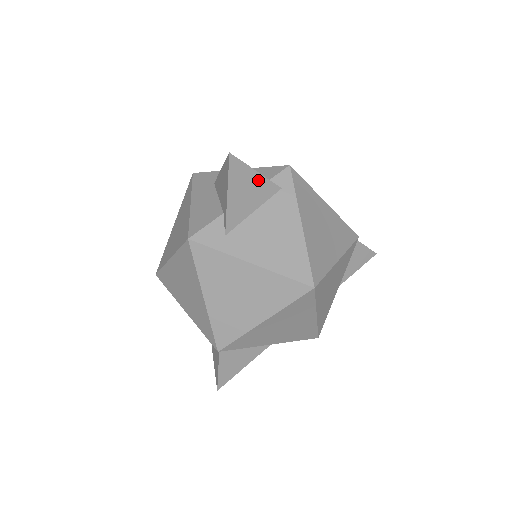
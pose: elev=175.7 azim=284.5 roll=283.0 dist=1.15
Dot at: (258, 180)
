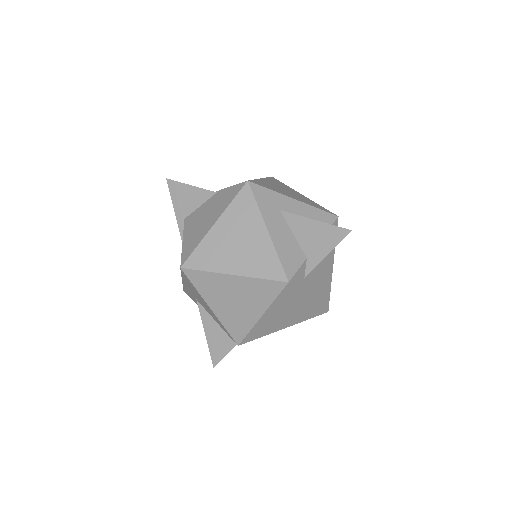
Dot at: occluded
